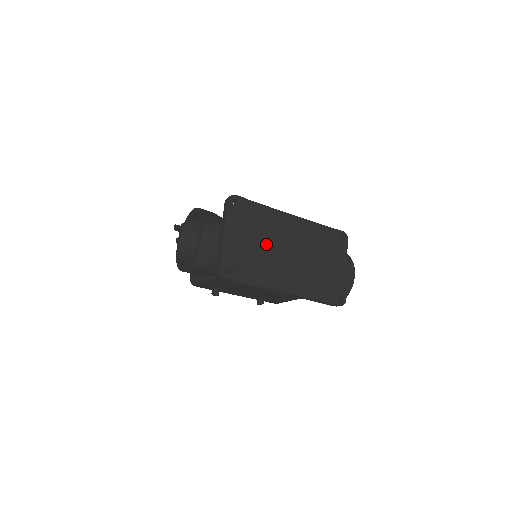
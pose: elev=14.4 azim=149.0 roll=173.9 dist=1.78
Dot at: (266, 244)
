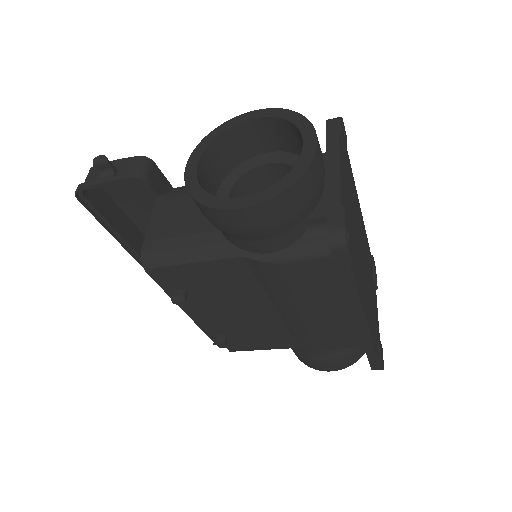
Dot at: (355, 226)
